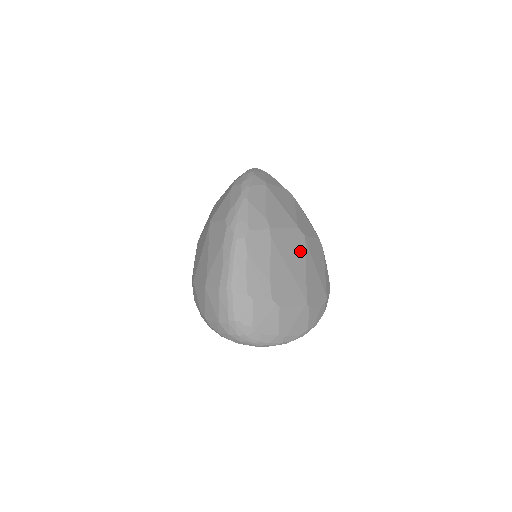
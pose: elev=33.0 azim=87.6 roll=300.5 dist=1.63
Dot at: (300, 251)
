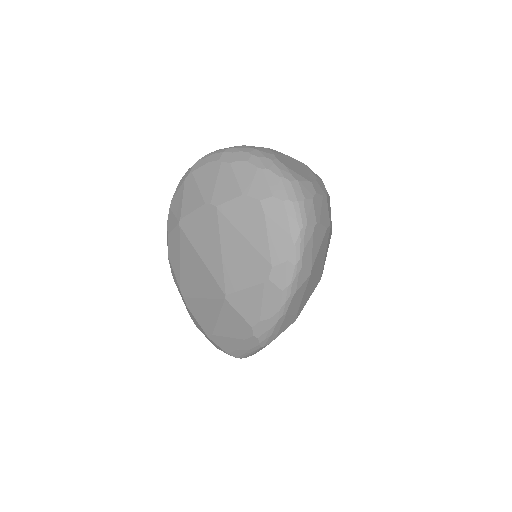
Dot at: occluded
